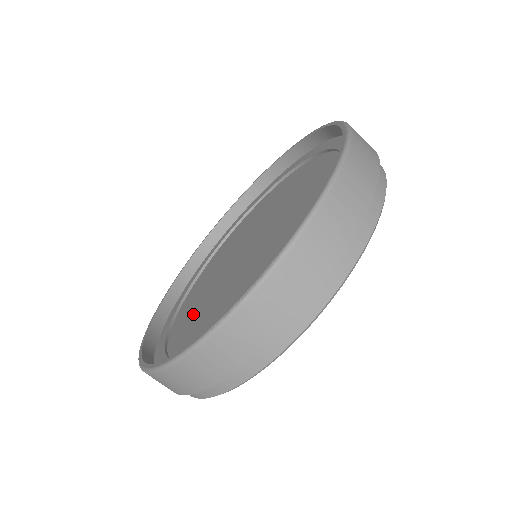
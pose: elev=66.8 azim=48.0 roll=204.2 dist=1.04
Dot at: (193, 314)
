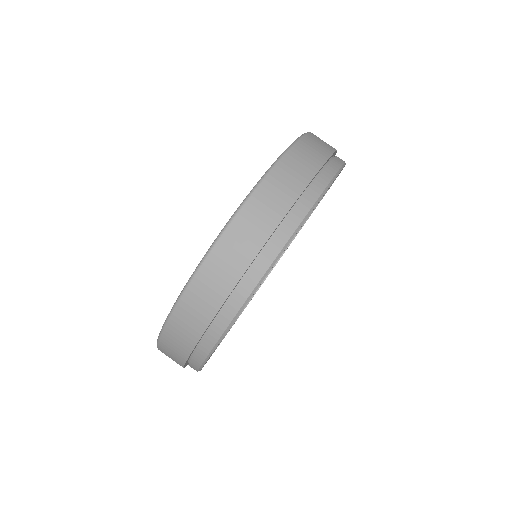
Dot at: occluded
